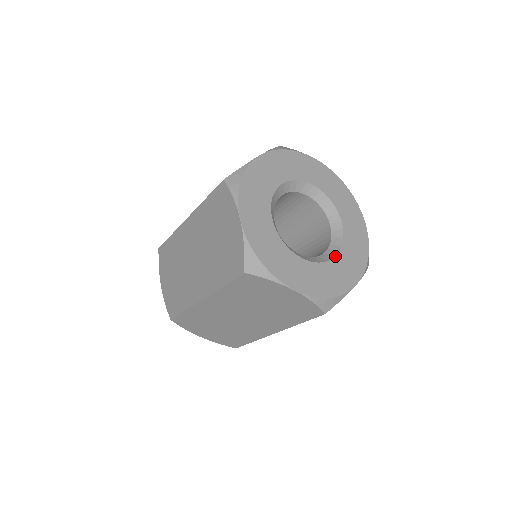
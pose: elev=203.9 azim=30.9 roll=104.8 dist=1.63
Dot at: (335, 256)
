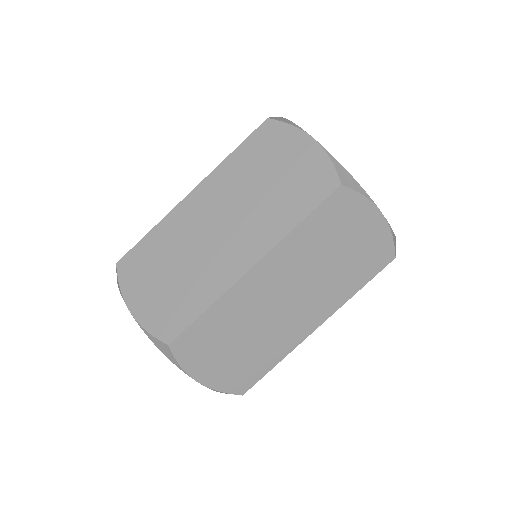
Dot at: occluded
